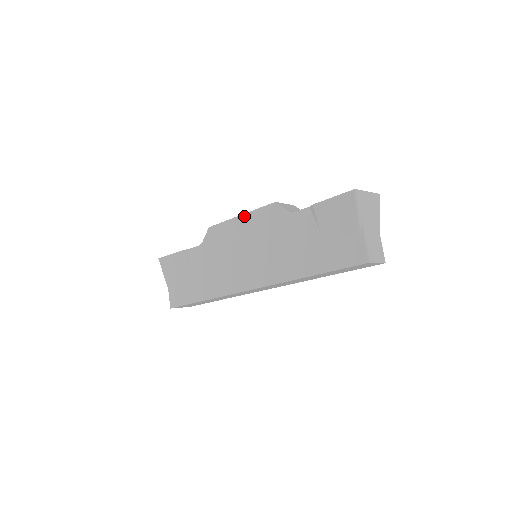
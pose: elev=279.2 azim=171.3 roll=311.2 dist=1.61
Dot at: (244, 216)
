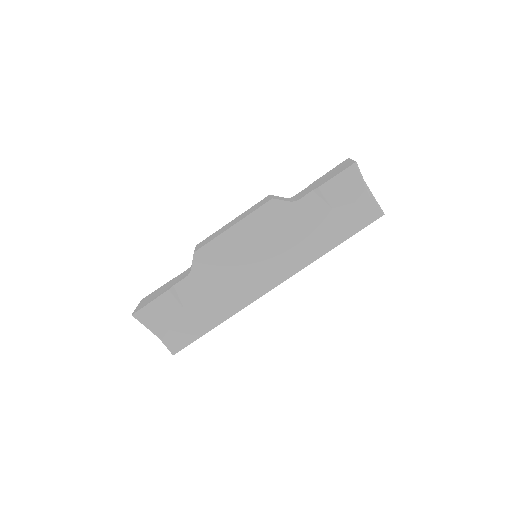
Dot at: (239, 224)
